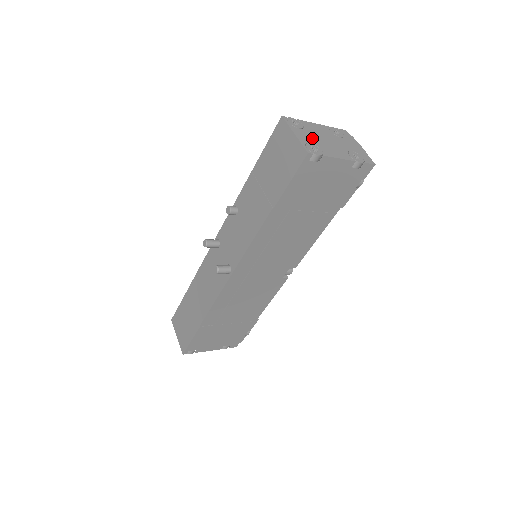
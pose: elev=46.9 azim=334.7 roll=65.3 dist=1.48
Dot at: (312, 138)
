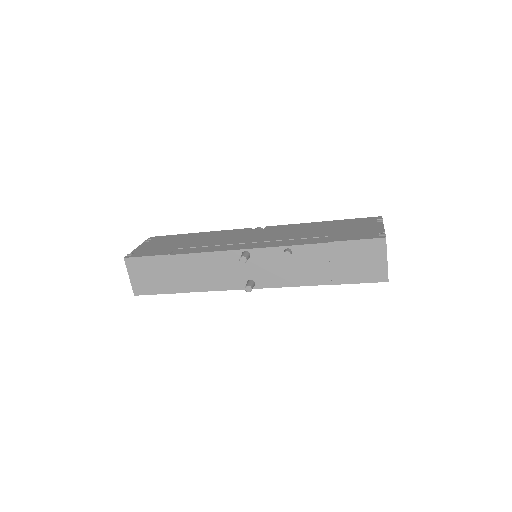
Dot at: occluded
